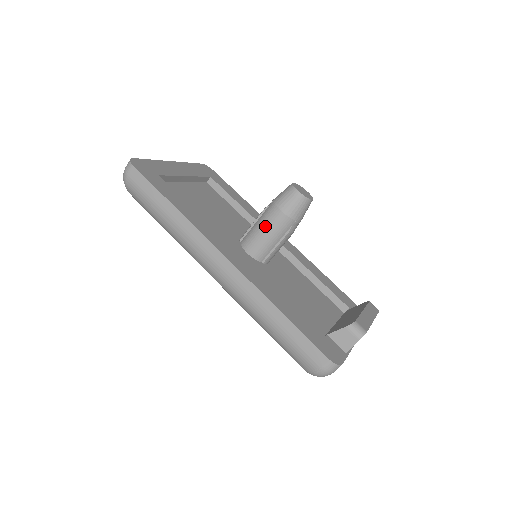
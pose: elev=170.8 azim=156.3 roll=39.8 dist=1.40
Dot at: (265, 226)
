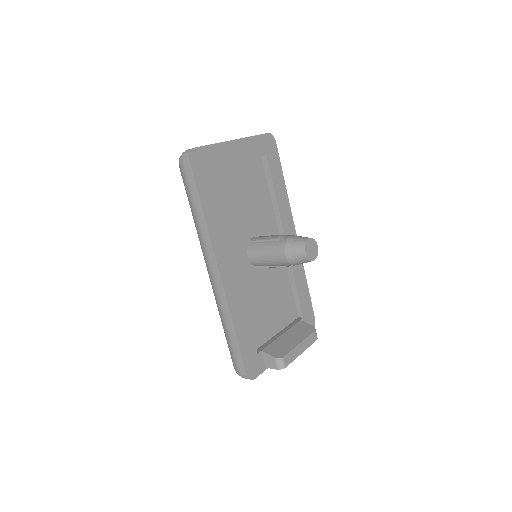
Dot at: (269, 253)
